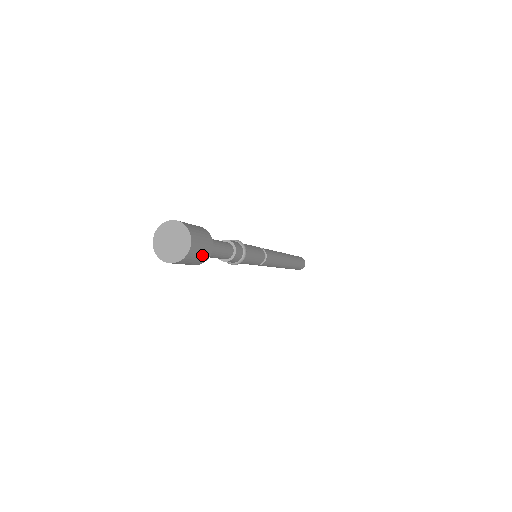
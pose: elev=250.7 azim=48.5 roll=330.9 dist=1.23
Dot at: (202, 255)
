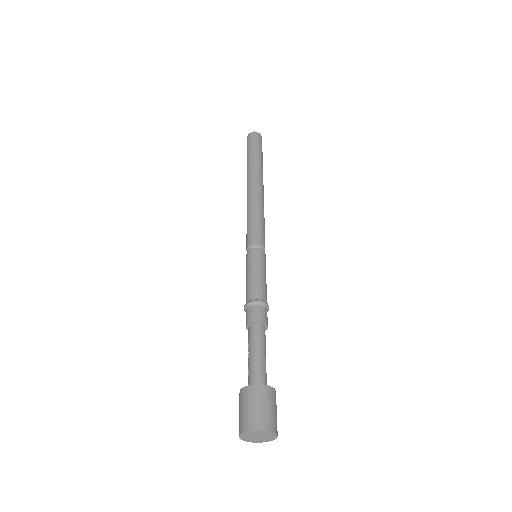
Dot at: occluded
